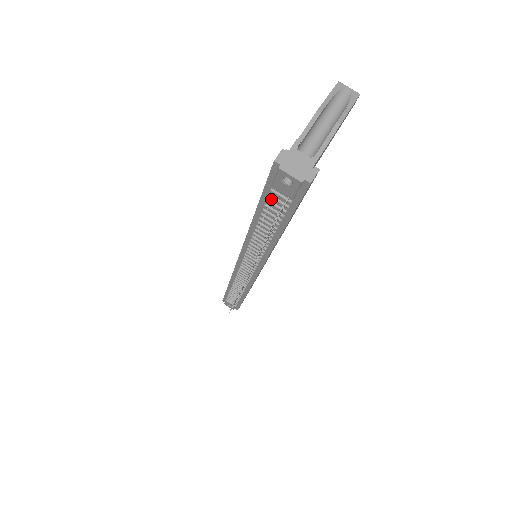
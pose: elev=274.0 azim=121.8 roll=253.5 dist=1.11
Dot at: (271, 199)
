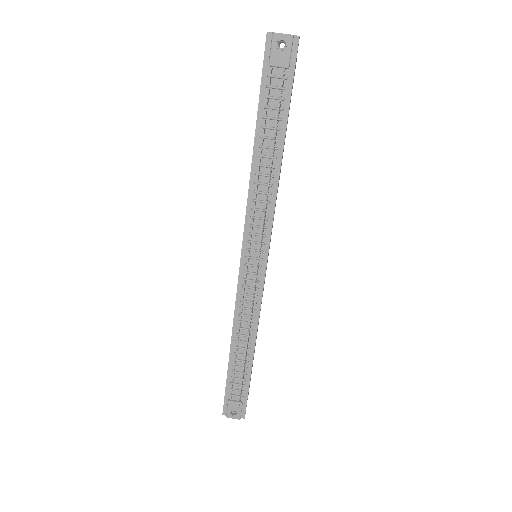
Dot at: (268, 95)
